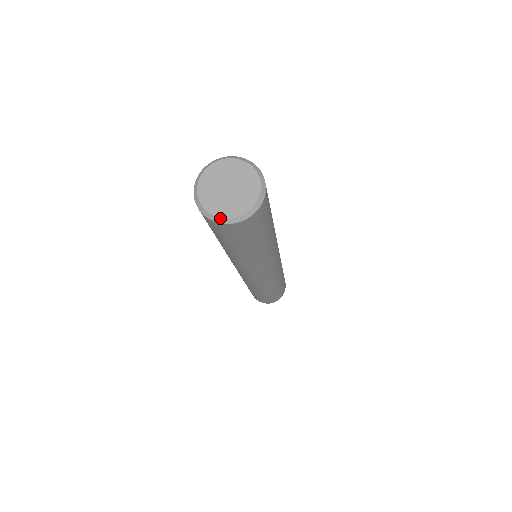
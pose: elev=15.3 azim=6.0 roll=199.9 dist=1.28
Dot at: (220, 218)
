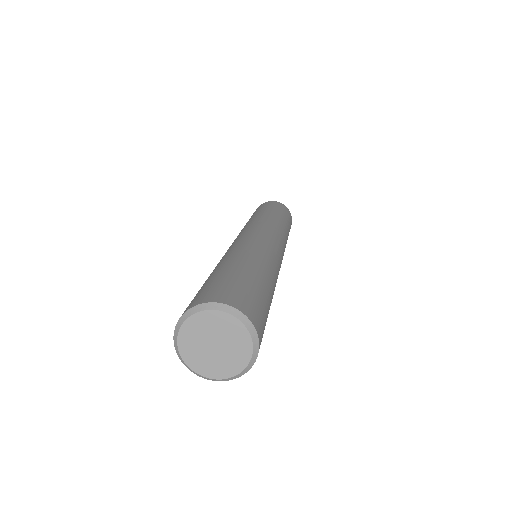
Dot at: (204, 377)
